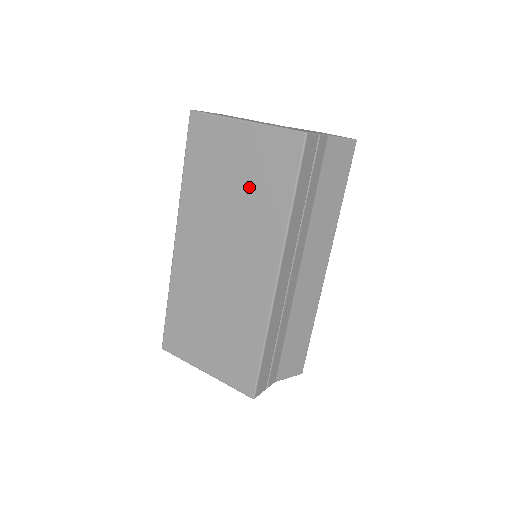
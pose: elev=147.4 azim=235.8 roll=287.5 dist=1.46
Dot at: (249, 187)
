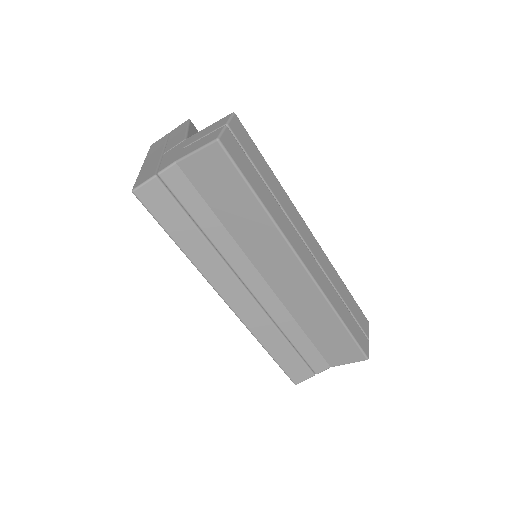
Dot at: occluded
